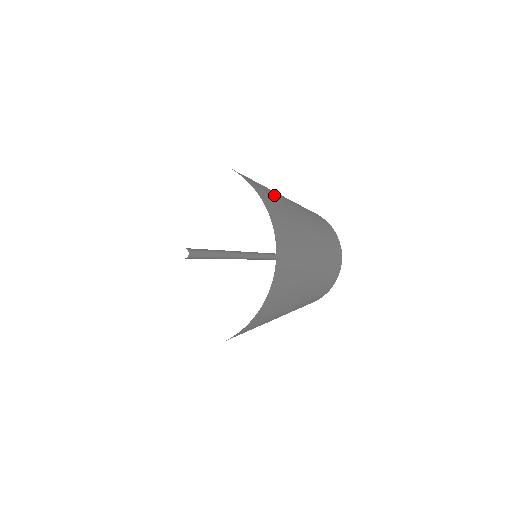
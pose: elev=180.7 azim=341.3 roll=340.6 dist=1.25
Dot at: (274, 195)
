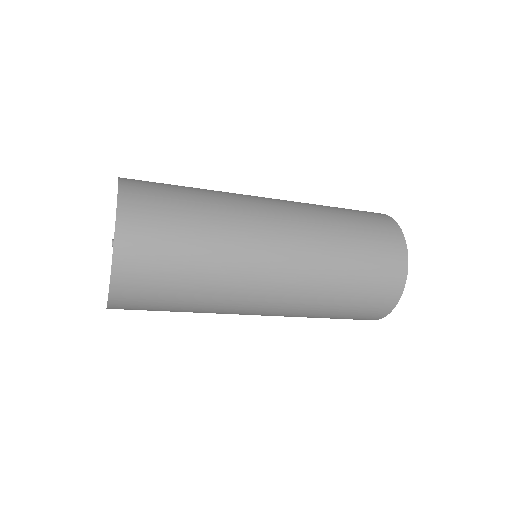
Dot at: occluded
